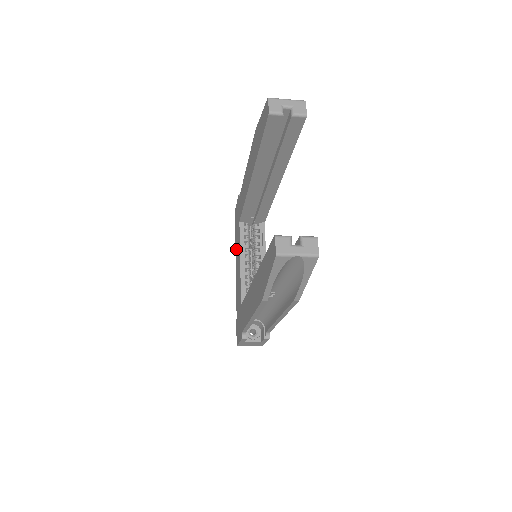
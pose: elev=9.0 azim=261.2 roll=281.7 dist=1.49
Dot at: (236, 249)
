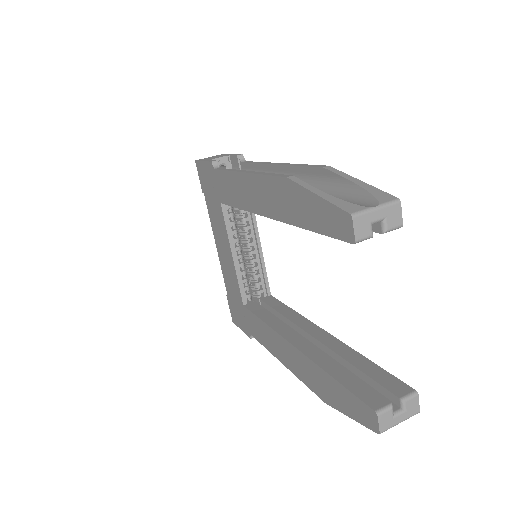
Dot at: (213, 221)
